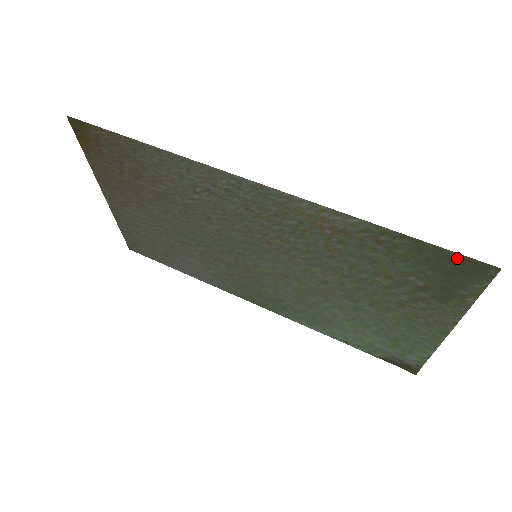
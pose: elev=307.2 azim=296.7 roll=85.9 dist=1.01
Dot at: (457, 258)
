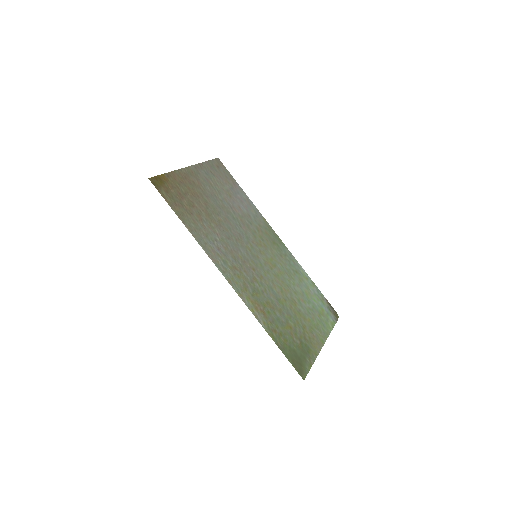
Dot at: (294, 364)
